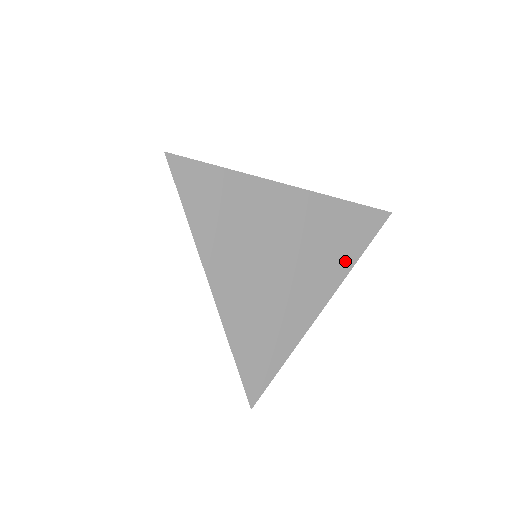
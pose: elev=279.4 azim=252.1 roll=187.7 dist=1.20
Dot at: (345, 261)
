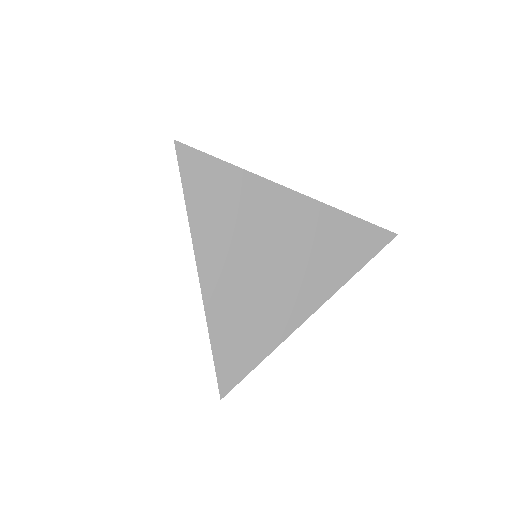
Dot at: (340, 273)
